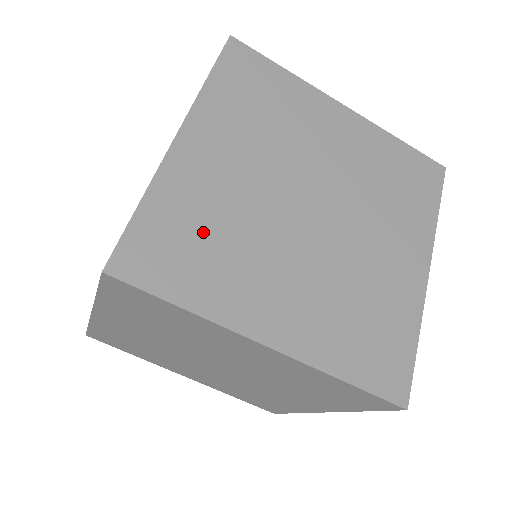
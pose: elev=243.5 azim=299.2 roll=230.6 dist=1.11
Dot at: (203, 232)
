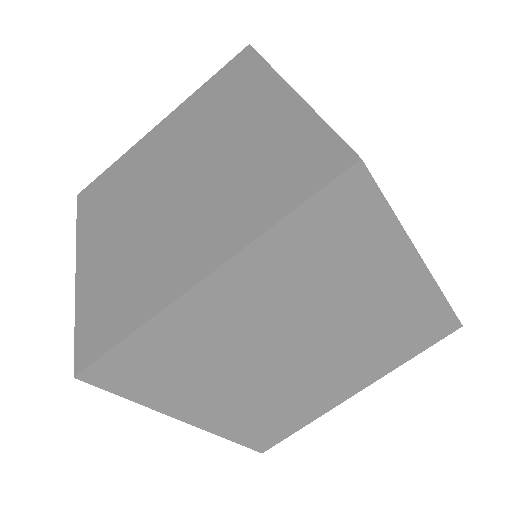
Dot at: occluded
